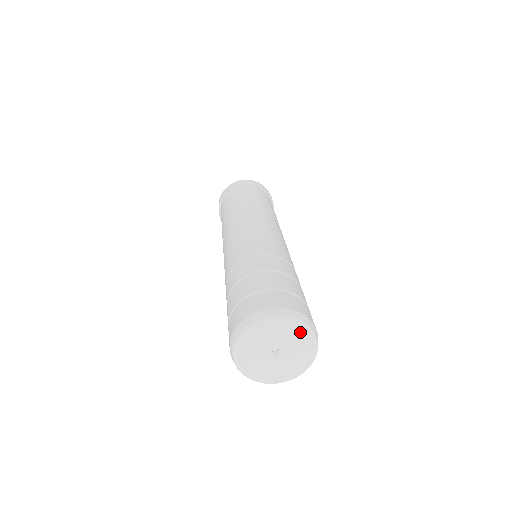
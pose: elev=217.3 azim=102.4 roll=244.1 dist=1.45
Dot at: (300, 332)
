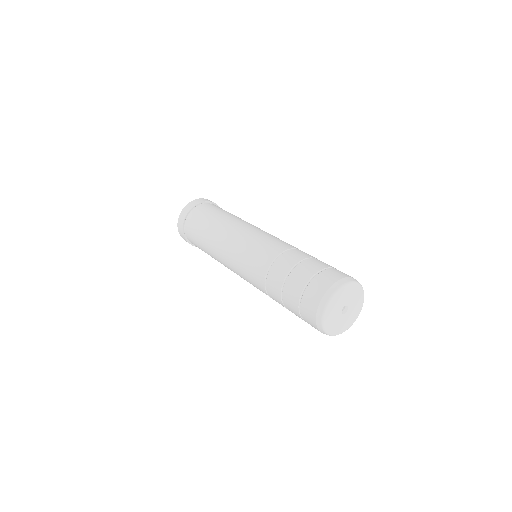
Dot at: (360, 296)
